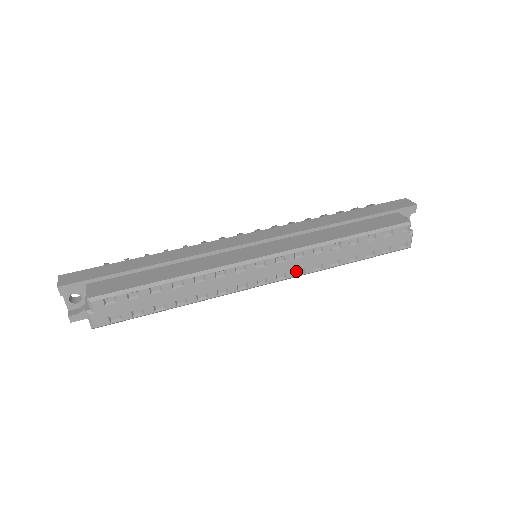
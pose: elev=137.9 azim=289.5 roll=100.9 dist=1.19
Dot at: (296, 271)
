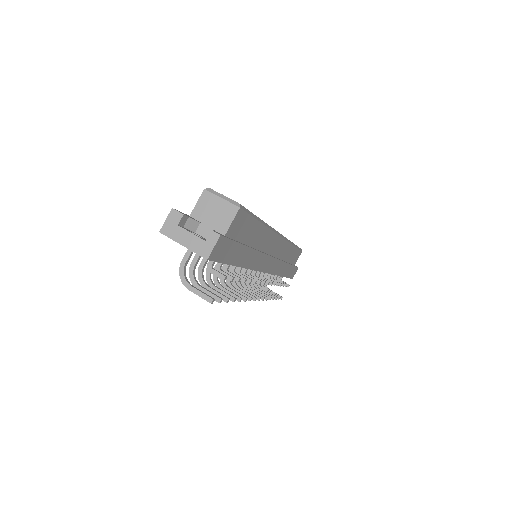
Dot at: occluded
